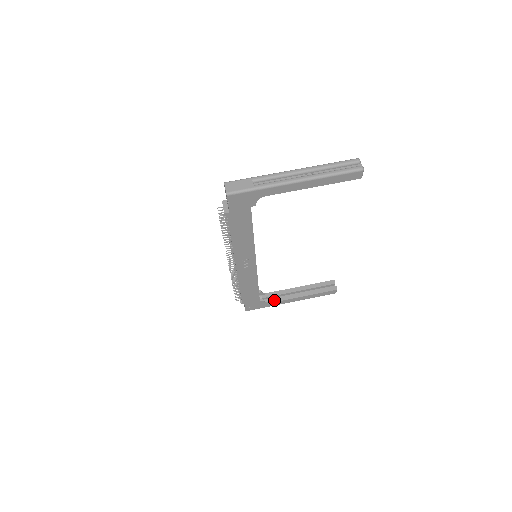
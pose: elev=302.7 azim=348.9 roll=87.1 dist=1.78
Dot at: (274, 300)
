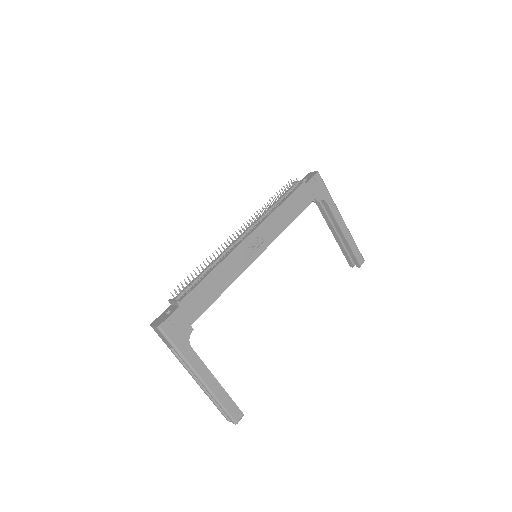
Dot at: (193, 350)
